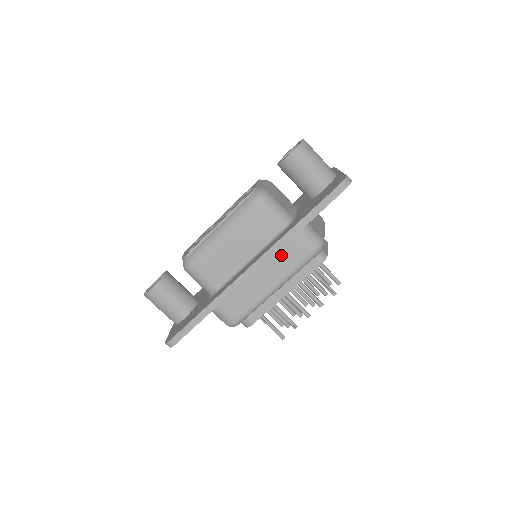
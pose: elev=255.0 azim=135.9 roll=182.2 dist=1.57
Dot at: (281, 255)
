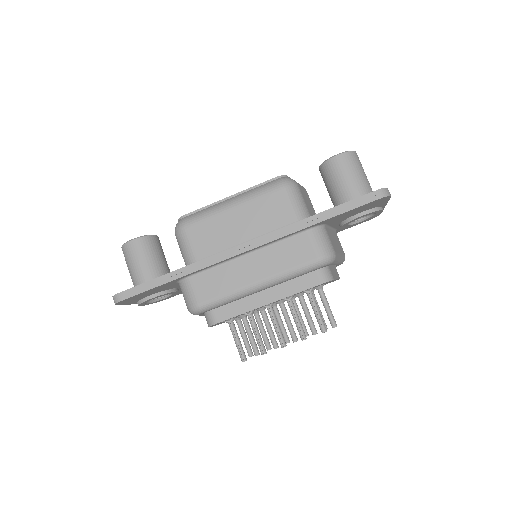
Dot at: (282, 247)
